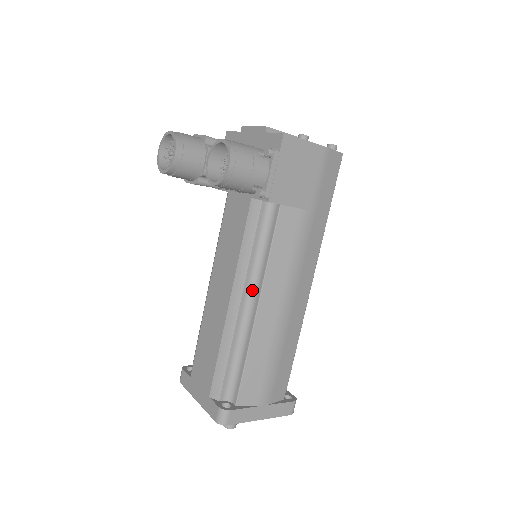
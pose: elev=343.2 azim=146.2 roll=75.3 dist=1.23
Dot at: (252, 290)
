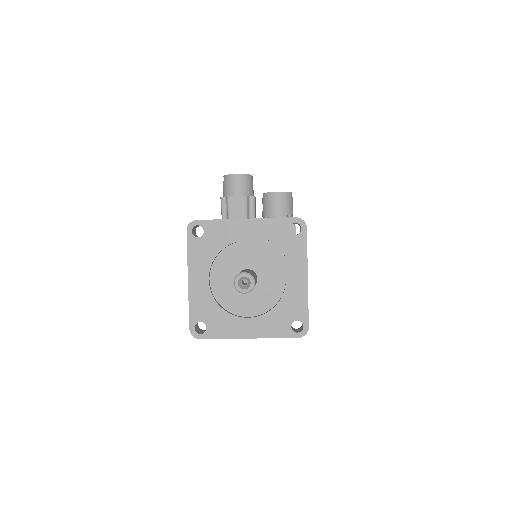
Dot at: occluded
